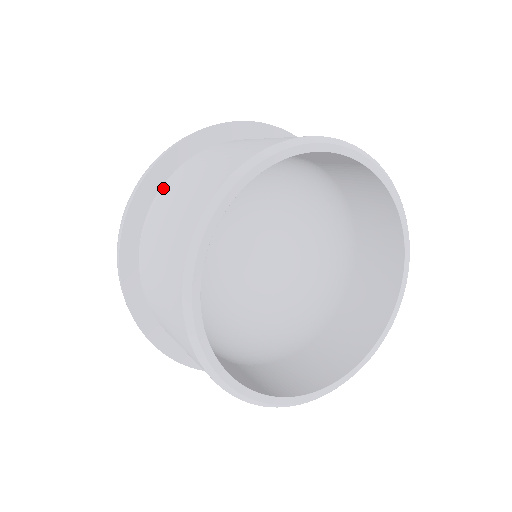
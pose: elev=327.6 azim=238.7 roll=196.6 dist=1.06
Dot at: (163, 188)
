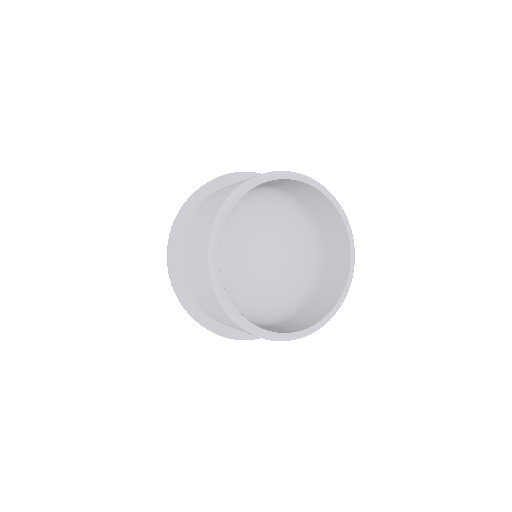
Dot at: (206, 199)
